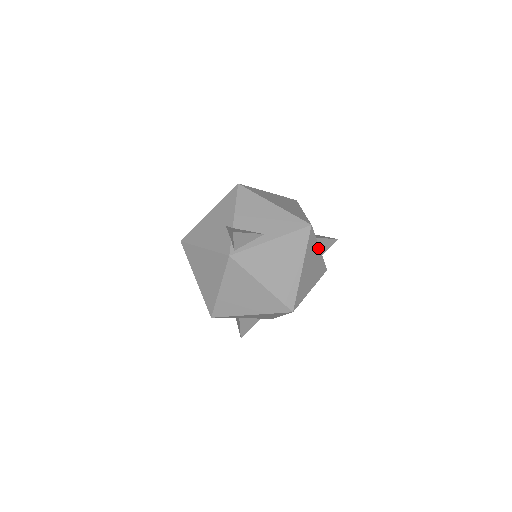
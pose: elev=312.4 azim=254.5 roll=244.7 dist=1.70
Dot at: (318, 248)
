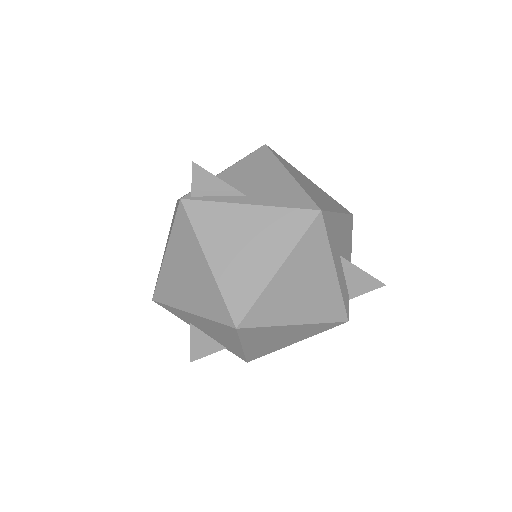
Dot at: (331, 265)
